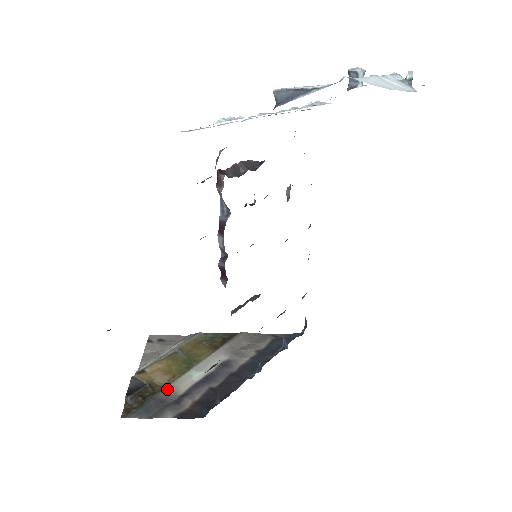
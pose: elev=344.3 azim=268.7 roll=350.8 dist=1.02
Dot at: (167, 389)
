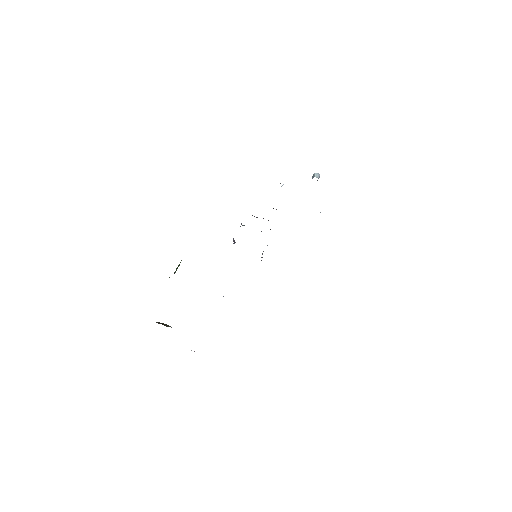
Dot at: occluded
